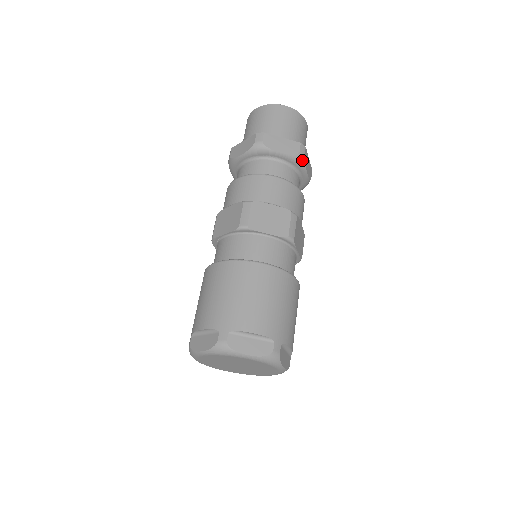
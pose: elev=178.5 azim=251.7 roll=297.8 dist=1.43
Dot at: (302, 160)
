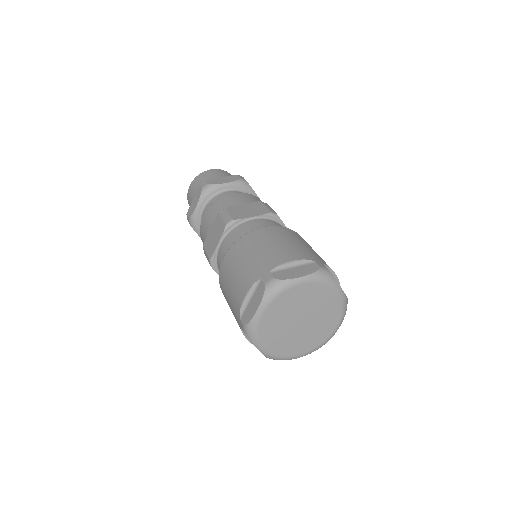
Dot at: occluded
